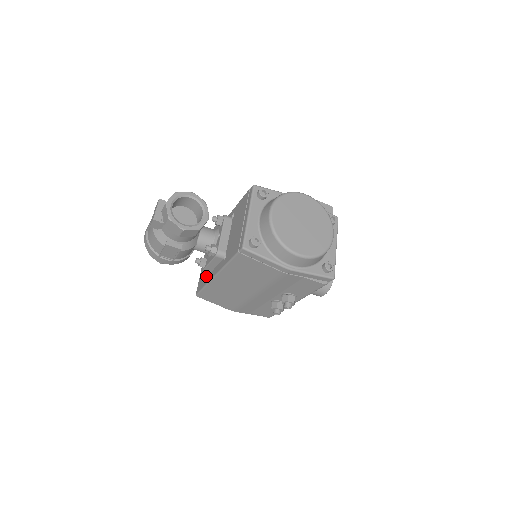
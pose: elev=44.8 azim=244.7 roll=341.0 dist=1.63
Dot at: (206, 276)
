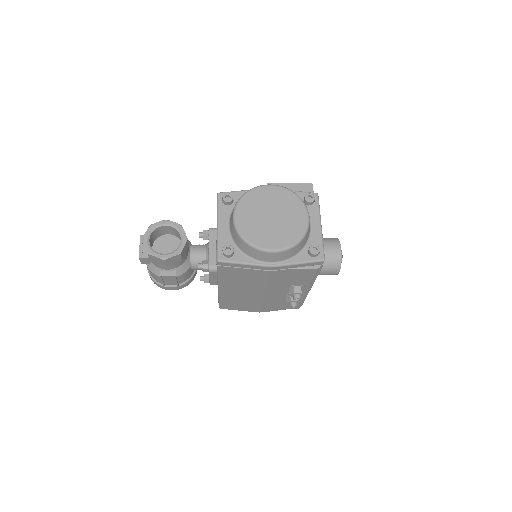
Dot at: occluded
